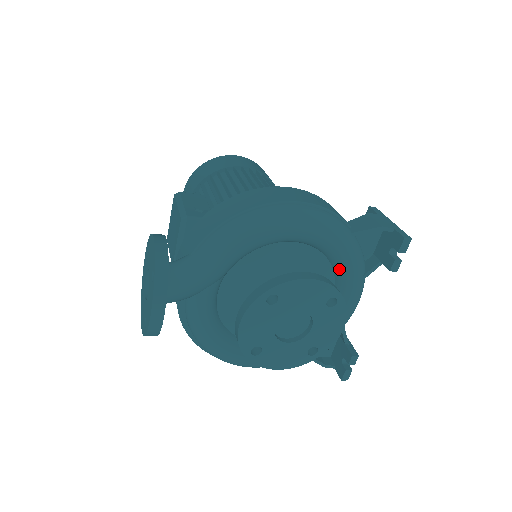
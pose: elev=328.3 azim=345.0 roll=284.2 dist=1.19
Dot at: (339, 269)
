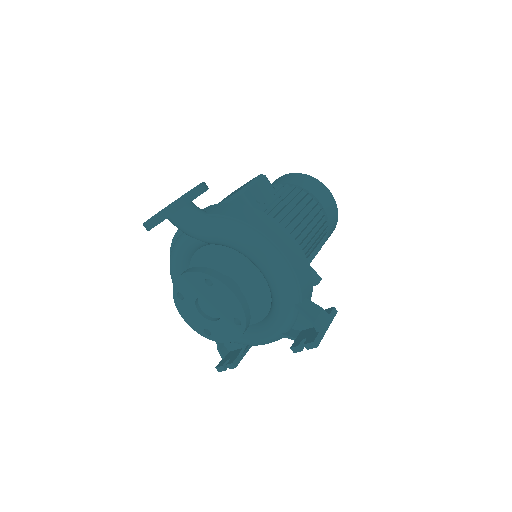
Dot at: (271, 314)
